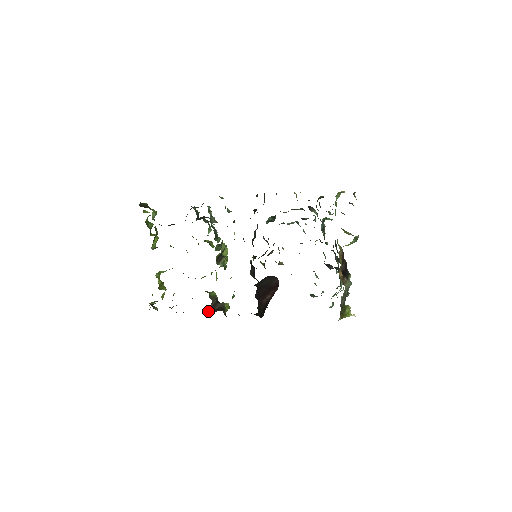
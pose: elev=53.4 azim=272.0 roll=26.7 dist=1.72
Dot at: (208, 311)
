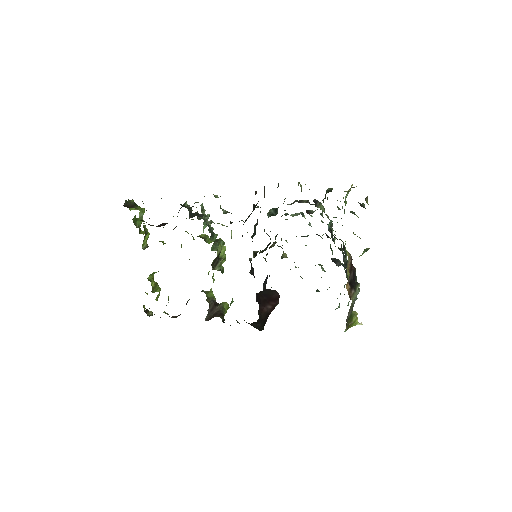
Dot at: occluded
